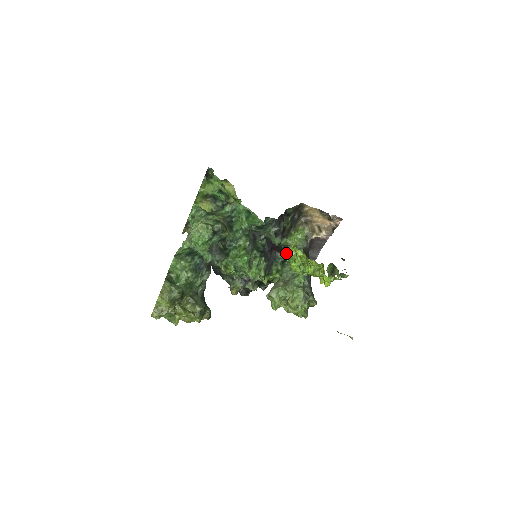
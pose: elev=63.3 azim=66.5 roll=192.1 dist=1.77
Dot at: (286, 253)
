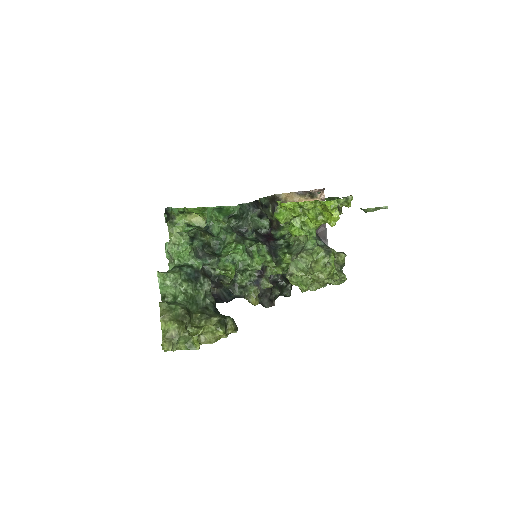
Dot at: (276, 217)
